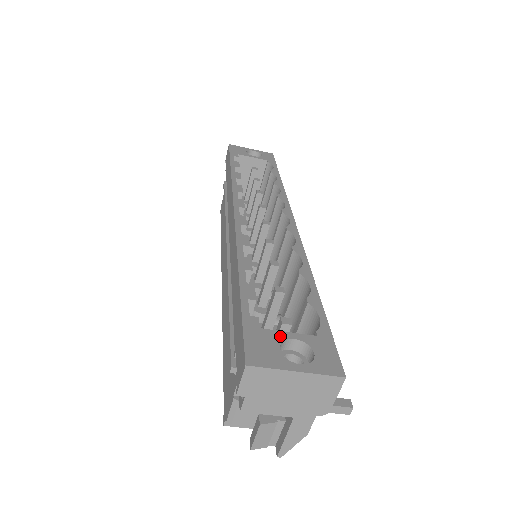
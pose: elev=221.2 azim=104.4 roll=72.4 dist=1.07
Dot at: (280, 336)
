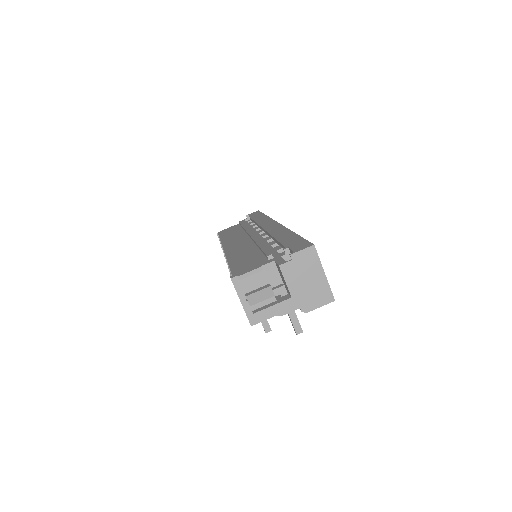
Dot at: occluded
